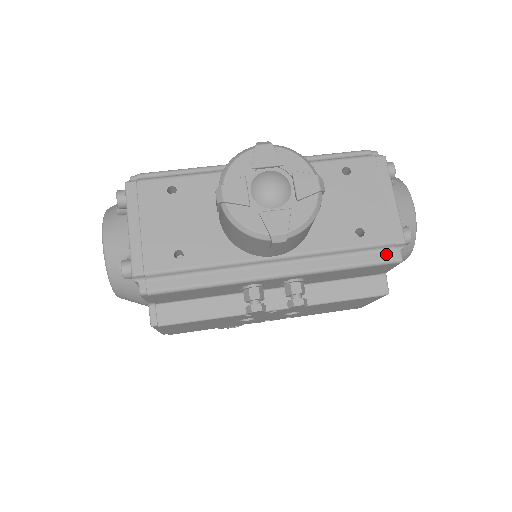
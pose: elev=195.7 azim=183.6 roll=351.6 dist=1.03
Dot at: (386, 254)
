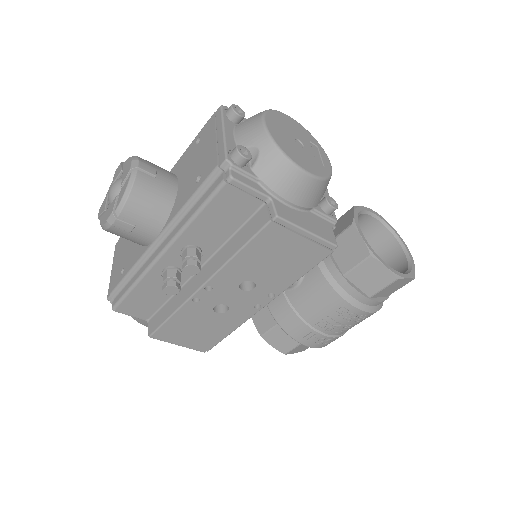
Dot at: (217, 181)
